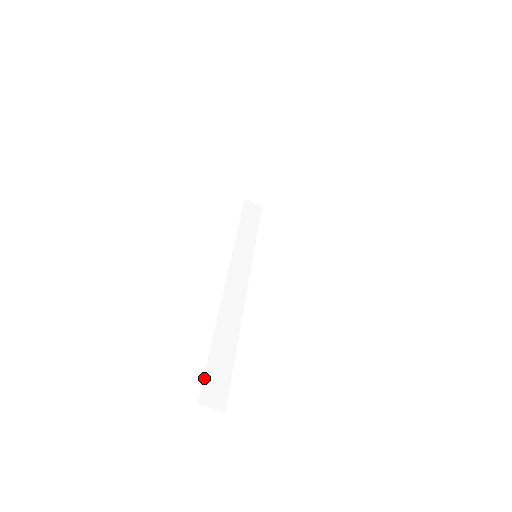
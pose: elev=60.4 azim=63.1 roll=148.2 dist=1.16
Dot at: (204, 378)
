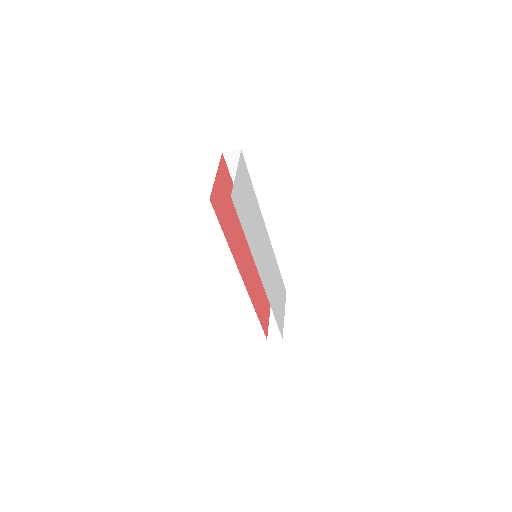
Dot at: occluded
